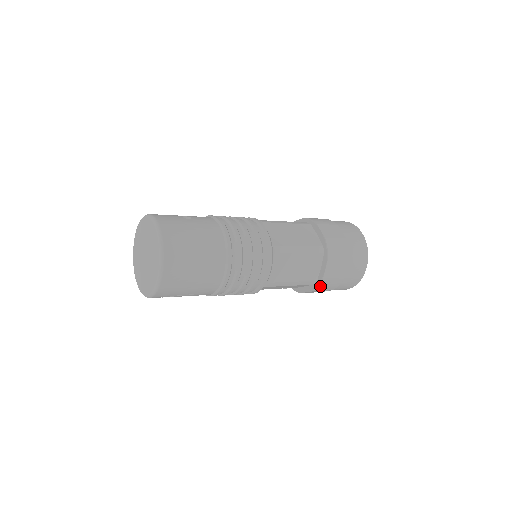
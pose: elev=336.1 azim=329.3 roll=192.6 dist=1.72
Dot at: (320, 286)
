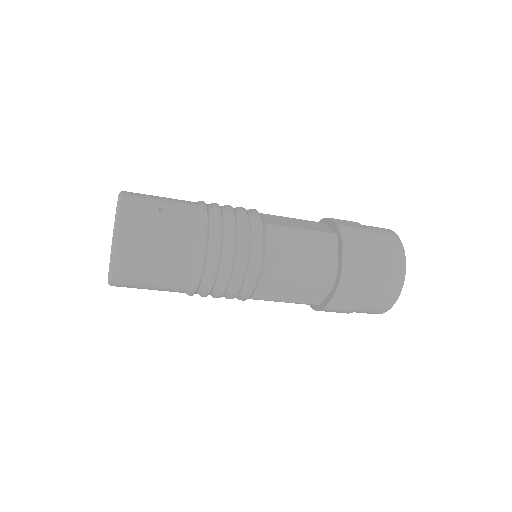
Dot at: (321, 310)
